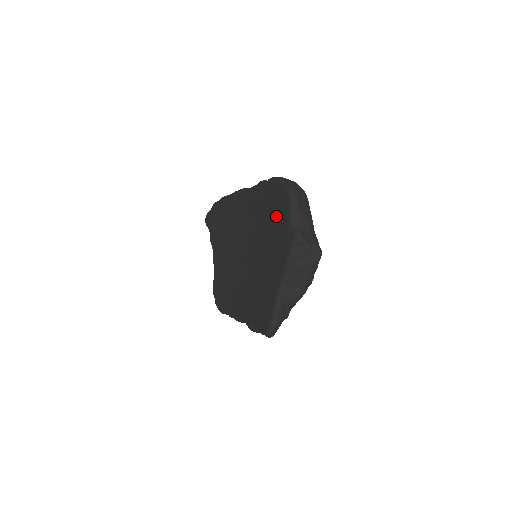
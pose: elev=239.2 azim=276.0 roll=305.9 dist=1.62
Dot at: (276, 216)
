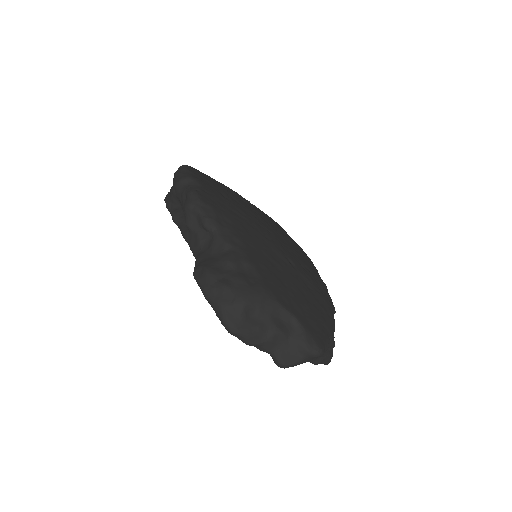
Dot at: occluded
